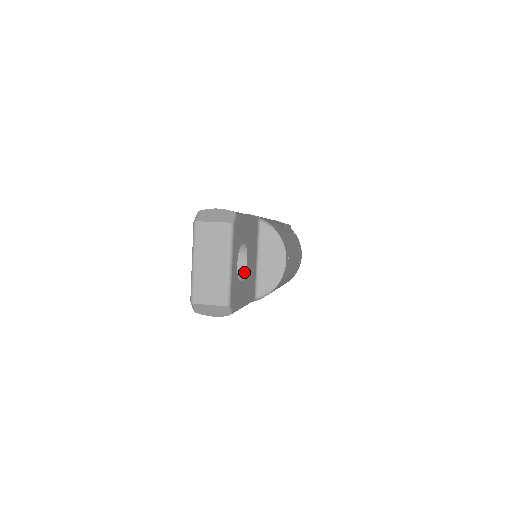
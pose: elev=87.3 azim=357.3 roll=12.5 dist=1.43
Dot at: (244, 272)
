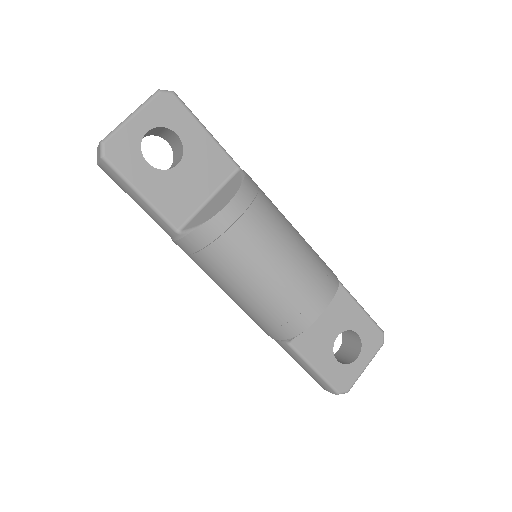
Dot at: (167, 169)
